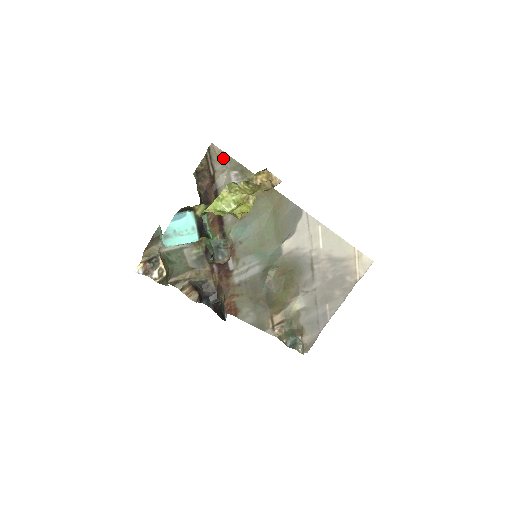
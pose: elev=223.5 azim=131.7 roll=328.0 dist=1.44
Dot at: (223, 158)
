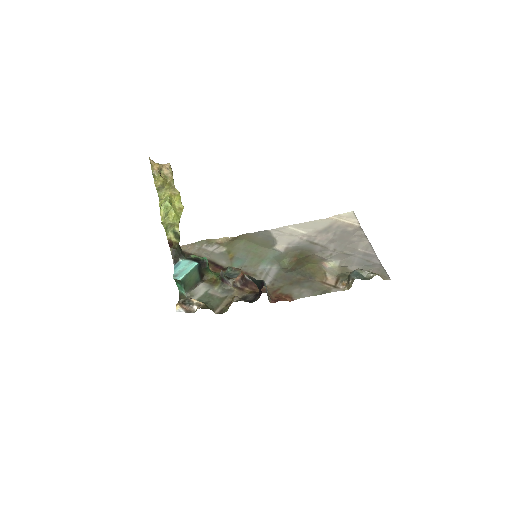
Dot at: (191, 246)
